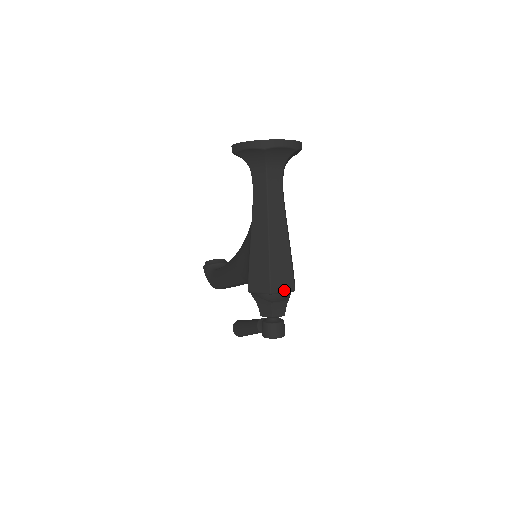
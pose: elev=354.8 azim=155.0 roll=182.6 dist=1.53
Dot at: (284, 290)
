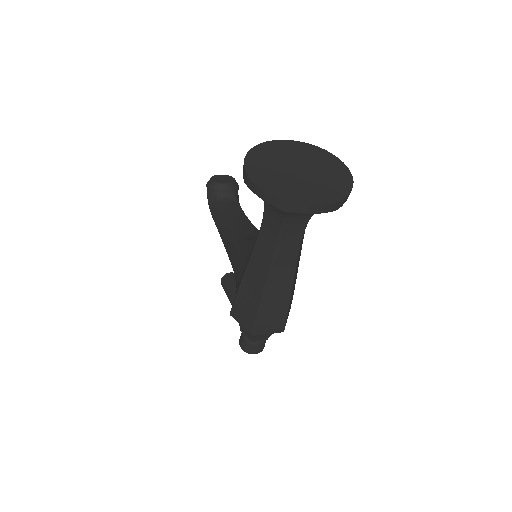
Dot at: (270, 332)
